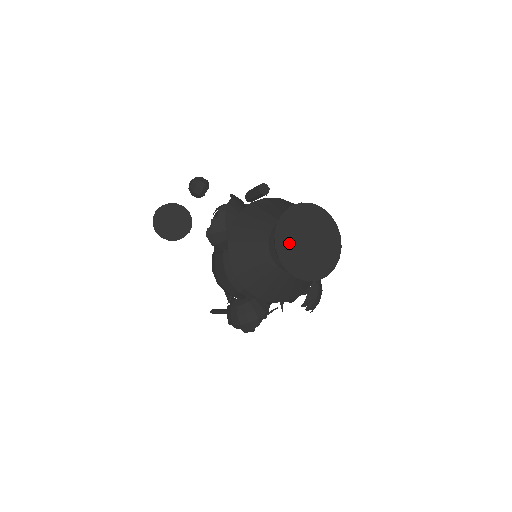
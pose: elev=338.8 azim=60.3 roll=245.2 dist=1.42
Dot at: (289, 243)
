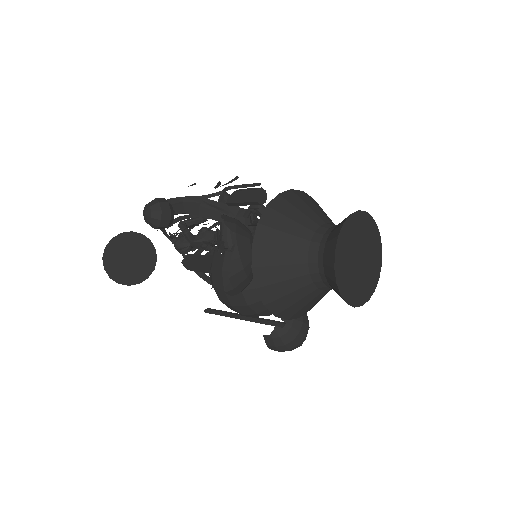
Dot at: (348, 278)
